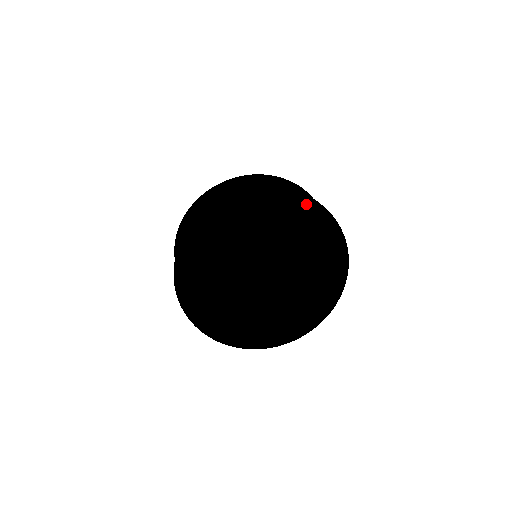
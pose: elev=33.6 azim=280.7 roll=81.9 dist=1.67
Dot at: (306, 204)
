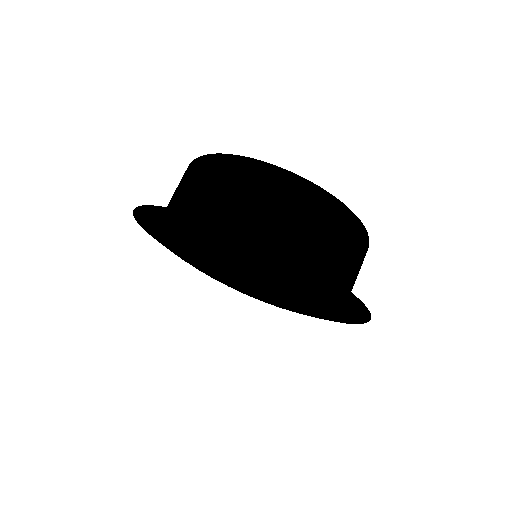
Dot at: occluded
